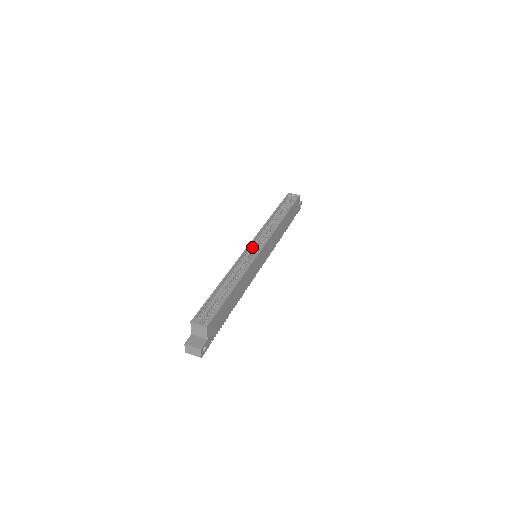
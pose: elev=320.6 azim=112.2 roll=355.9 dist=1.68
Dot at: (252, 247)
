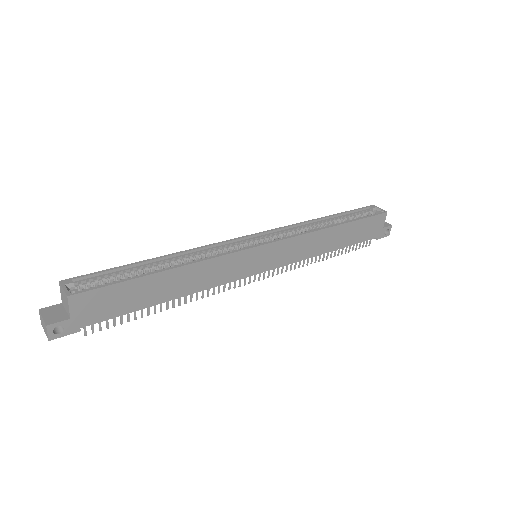
Dot at: (253, 240)
